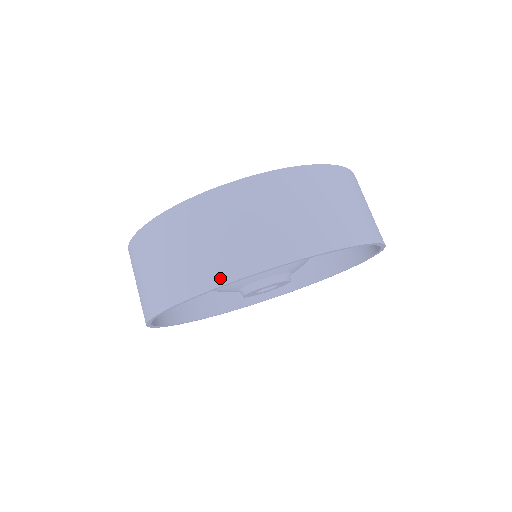
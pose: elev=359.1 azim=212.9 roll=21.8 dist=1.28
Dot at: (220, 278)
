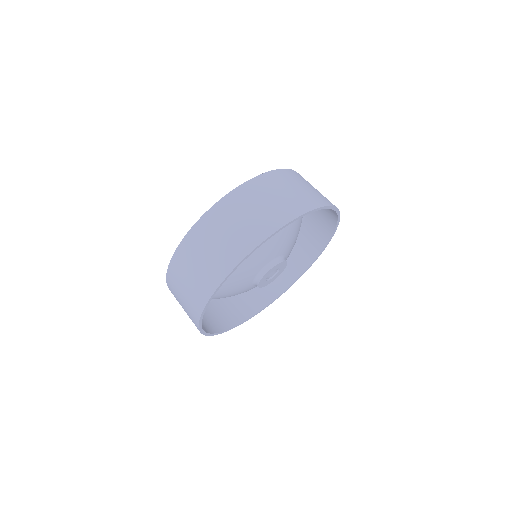
Dot at: (233, 262)
